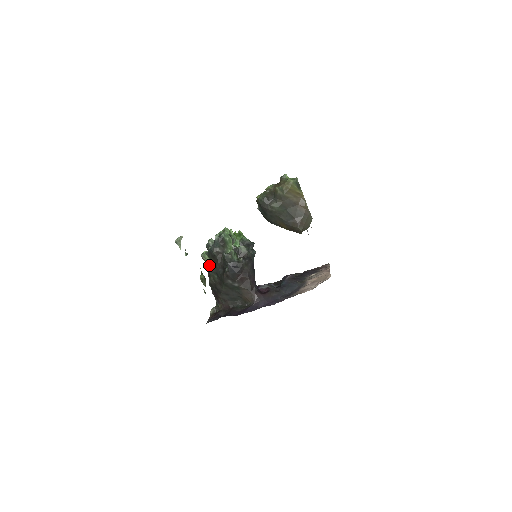
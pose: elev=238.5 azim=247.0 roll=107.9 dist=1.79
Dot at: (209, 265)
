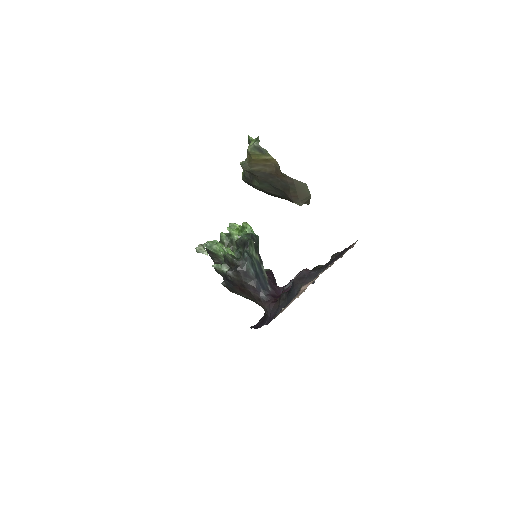
Dot at: occluded
